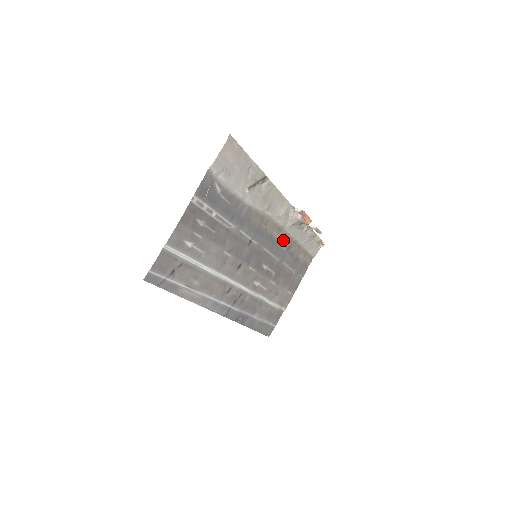
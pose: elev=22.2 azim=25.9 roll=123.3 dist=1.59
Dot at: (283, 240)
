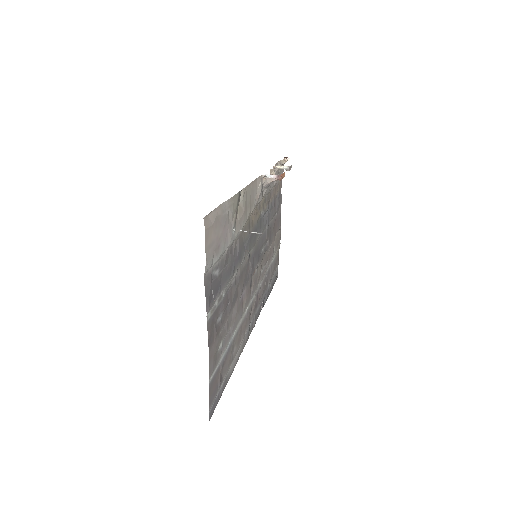
Dot at: (264, 208)
